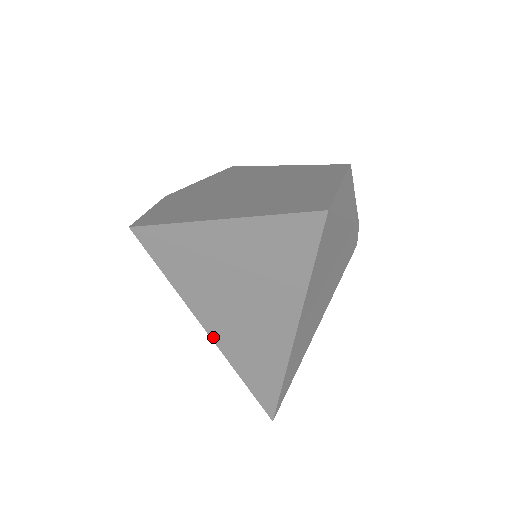
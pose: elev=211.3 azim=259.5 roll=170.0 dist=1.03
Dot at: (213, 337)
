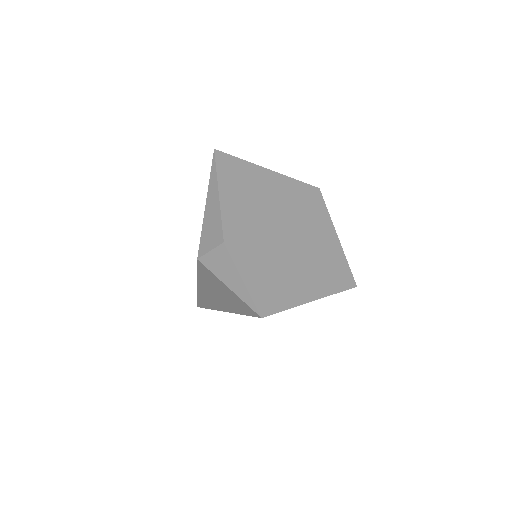
Dot at: occluded
